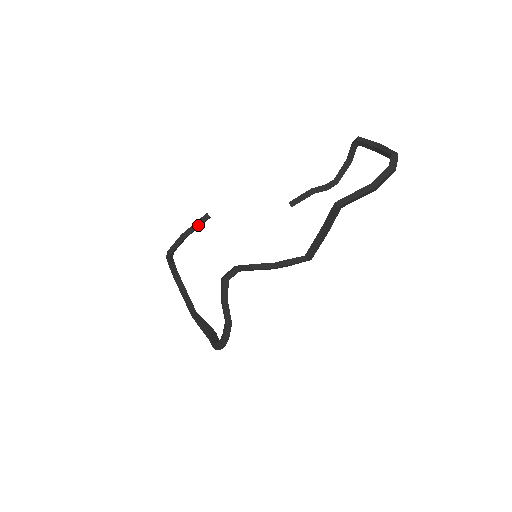
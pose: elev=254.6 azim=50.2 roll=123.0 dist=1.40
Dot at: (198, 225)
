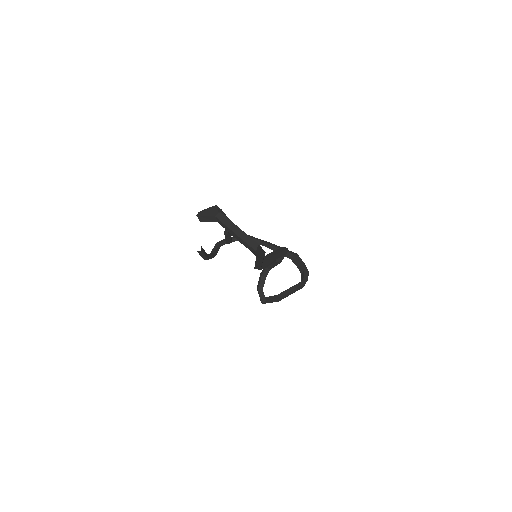
Dot at: (203, 255)
